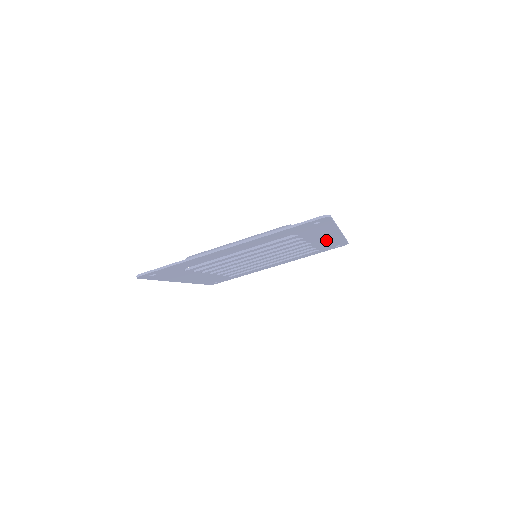
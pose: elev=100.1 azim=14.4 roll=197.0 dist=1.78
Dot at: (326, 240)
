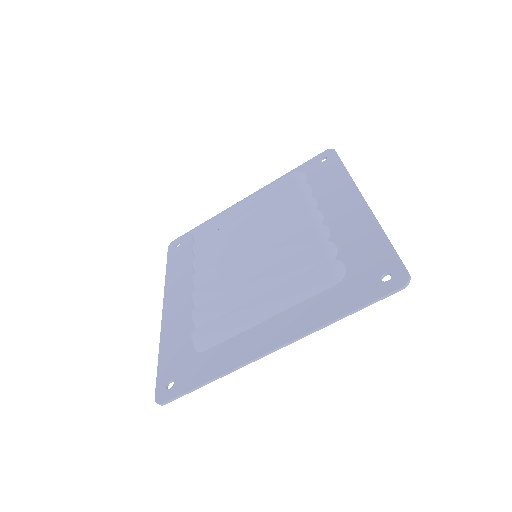
Dot at: (336, 200)
